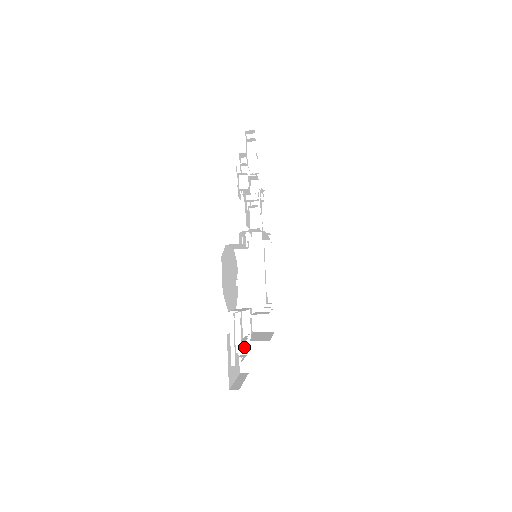
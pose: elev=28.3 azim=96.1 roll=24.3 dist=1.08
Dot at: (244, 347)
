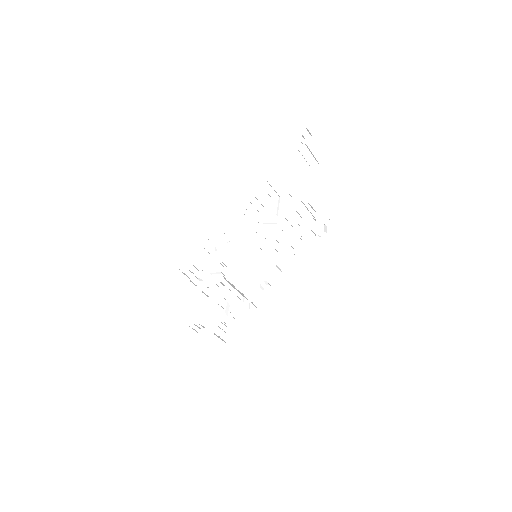
Dot at: occluded
